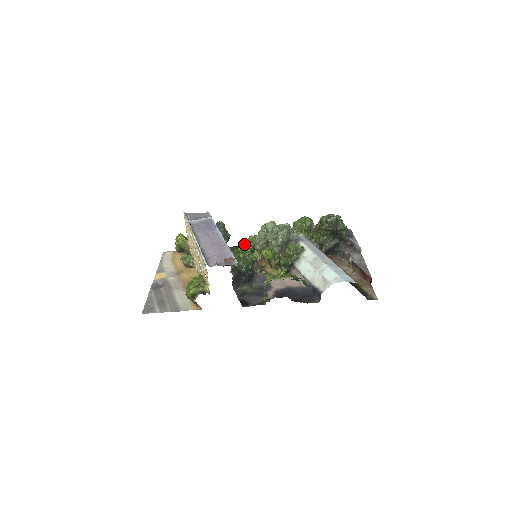
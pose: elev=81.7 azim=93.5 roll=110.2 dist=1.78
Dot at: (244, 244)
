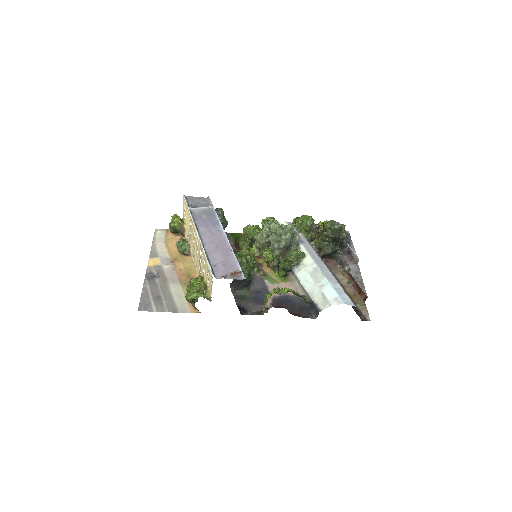
Dot at: (242, 234)
